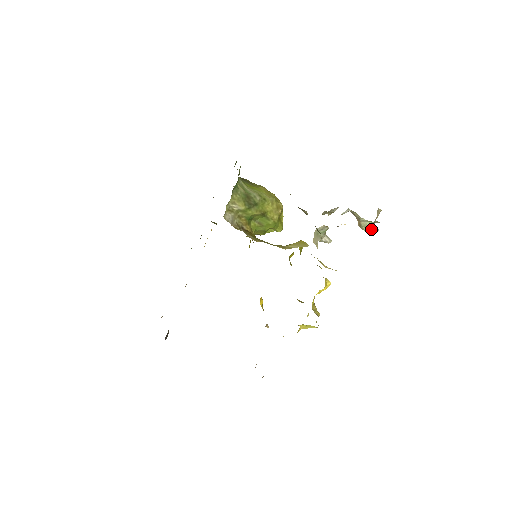
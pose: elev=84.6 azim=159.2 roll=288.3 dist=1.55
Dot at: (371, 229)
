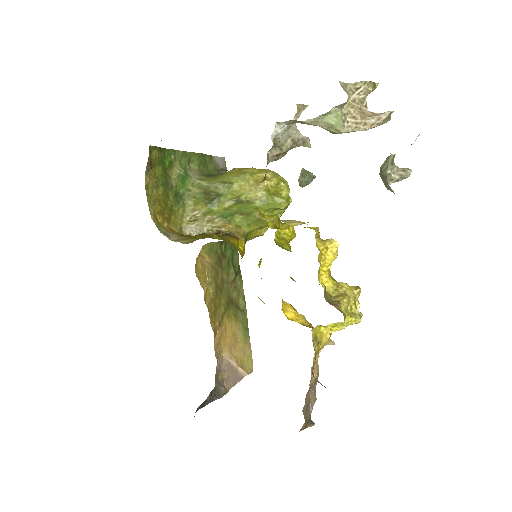
Dot at: (357, 122)
